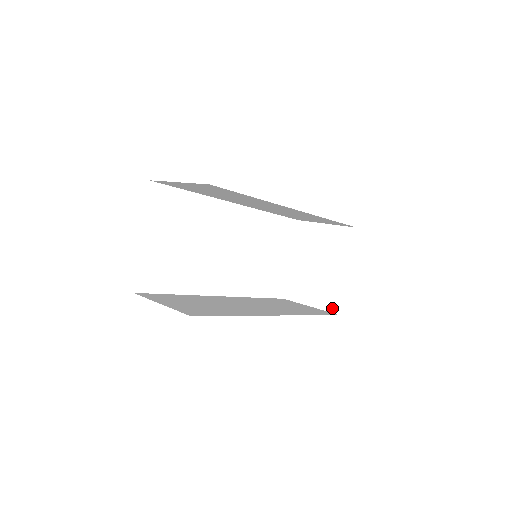
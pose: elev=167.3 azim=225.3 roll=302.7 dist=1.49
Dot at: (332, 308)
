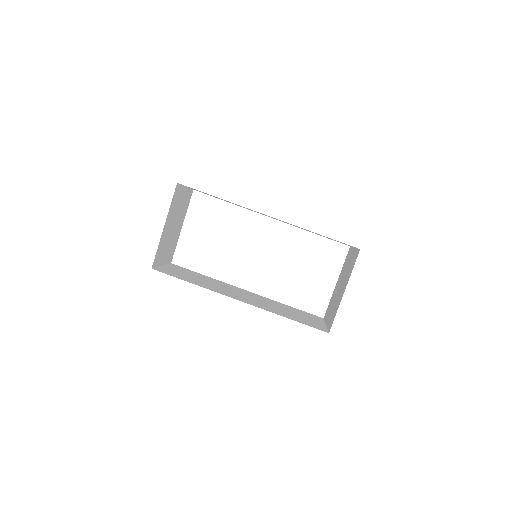
Dot at: (329, 326)
